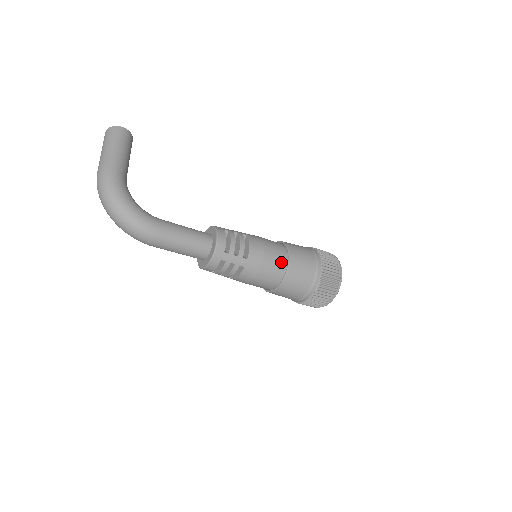
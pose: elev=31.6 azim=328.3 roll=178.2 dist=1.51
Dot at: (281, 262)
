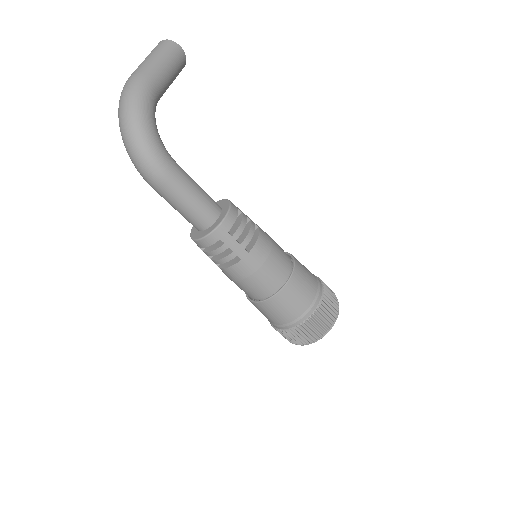
Dot at: (282, 274)
